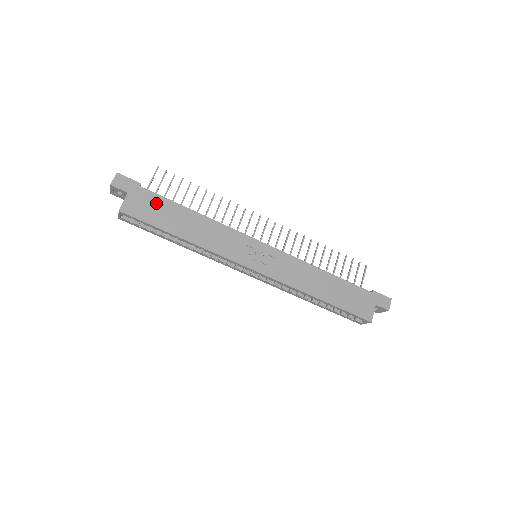
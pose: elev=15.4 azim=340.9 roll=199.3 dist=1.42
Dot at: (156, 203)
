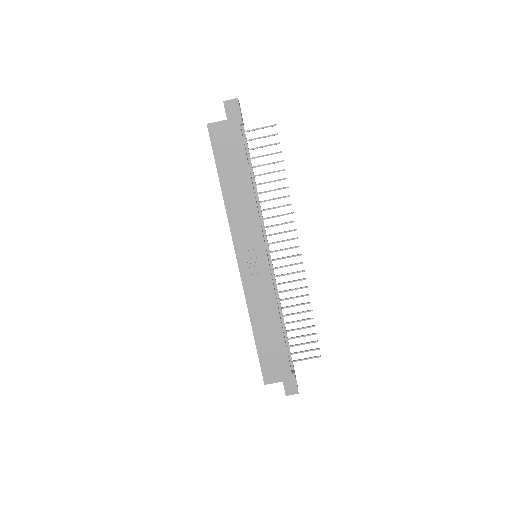
Dot at: (235, 147)
